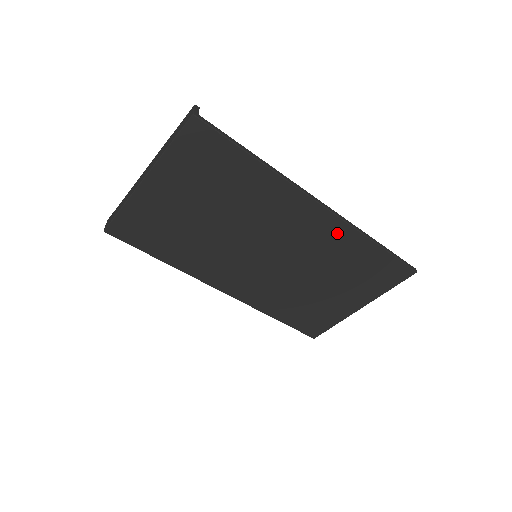
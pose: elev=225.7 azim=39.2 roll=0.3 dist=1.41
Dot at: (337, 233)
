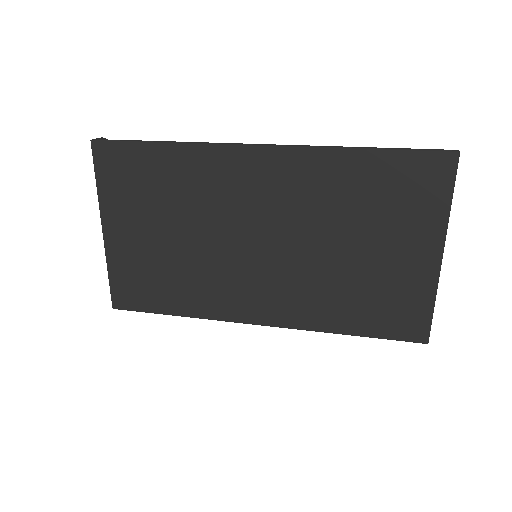
Dot at: (305, 167)
